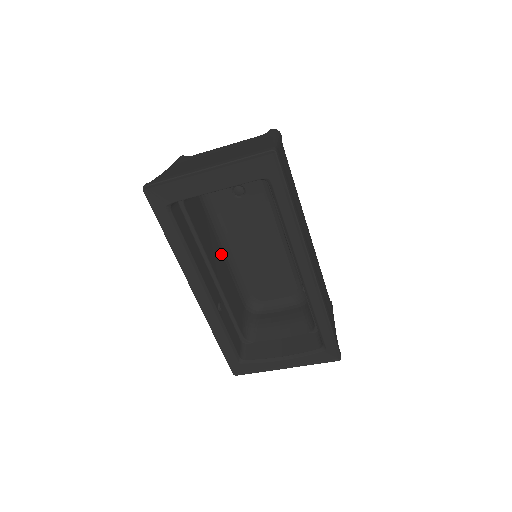
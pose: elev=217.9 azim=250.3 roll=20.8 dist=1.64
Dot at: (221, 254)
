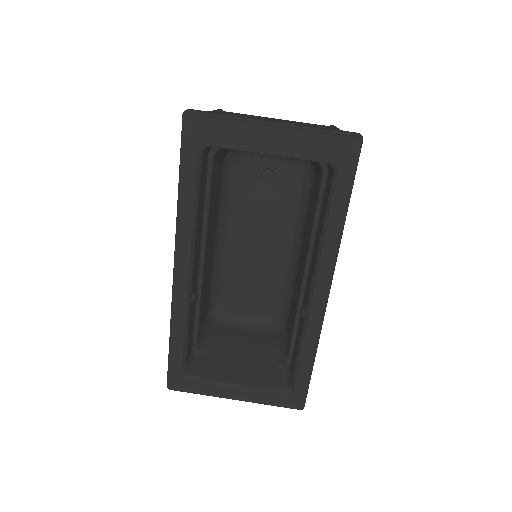
Dot at: (214, 239)
